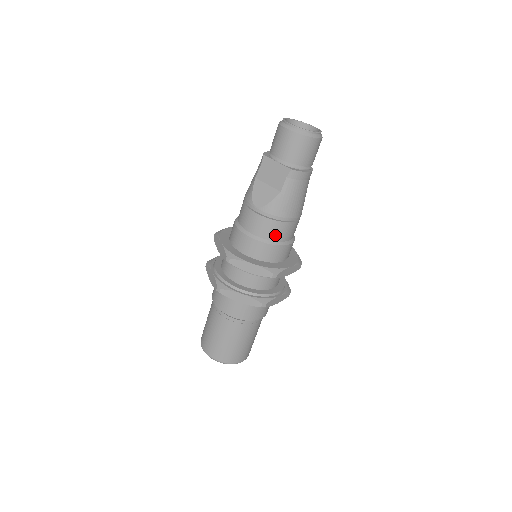
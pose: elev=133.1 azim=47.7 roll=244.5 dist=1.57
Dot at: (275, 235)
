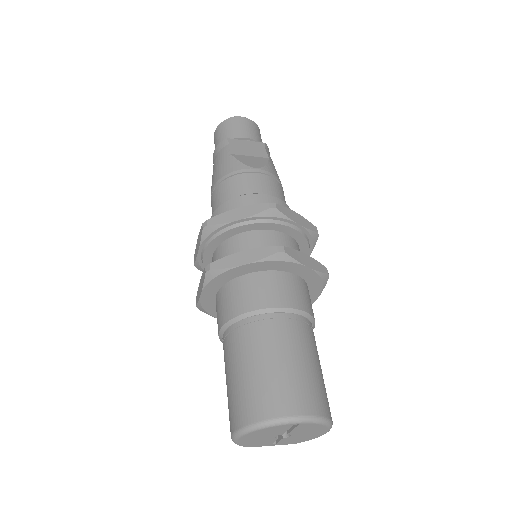
Dot at: (284, 200)
